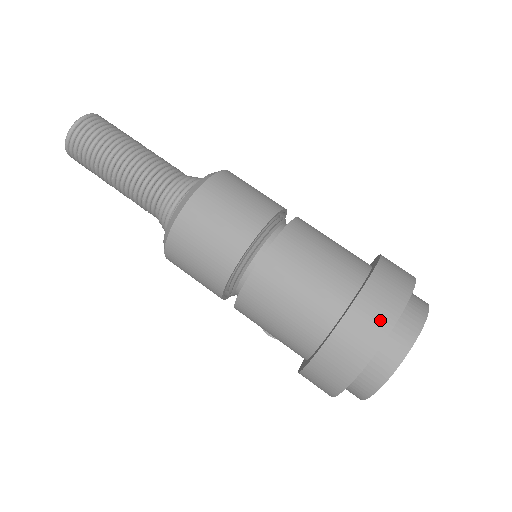
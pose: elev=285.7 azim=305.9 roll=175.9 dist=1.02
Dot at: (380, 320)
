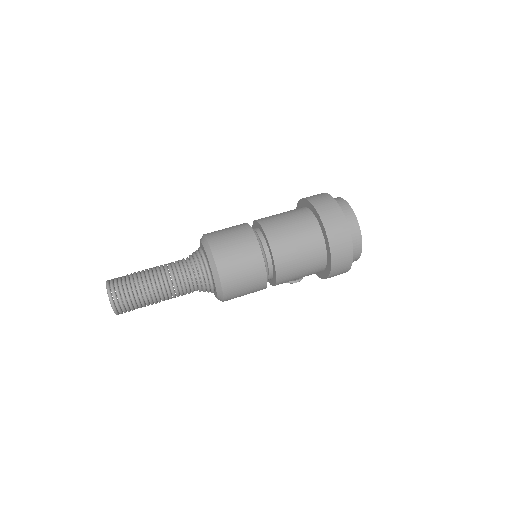
Dot at: (337, 216)
